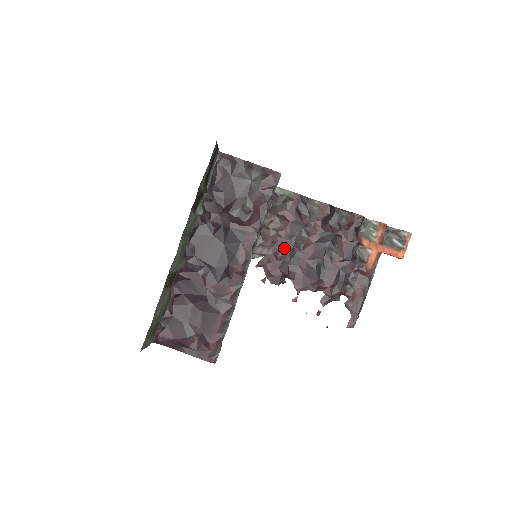
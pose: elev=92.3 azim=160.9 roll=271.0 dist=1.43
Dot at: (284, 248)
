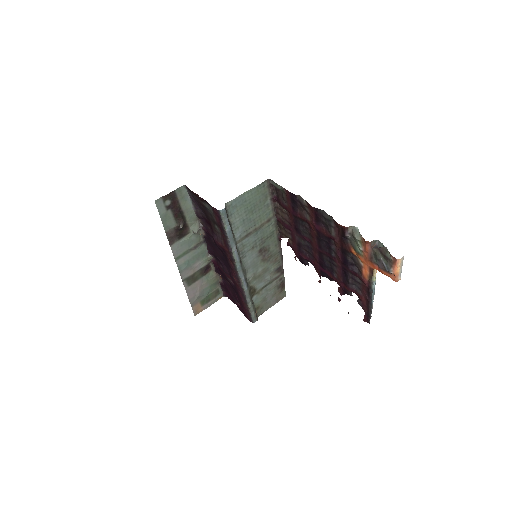
Dot at: (297, 237)
